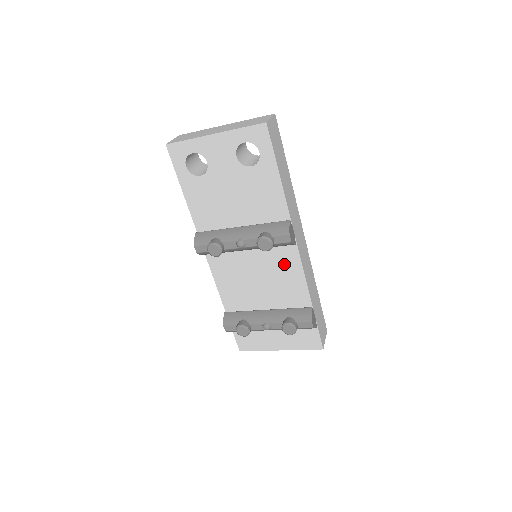
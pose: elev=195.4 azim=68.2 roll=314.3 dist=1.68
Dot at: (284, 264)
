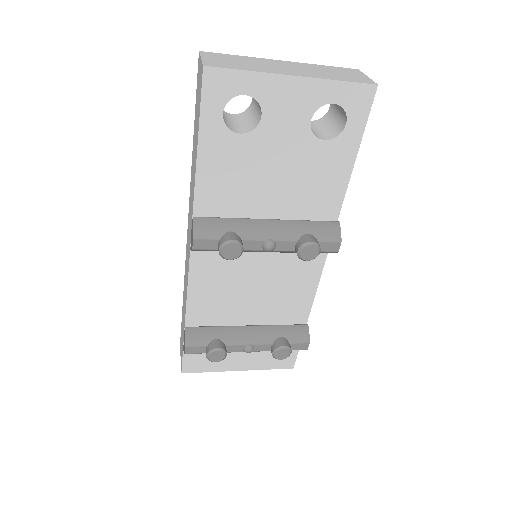
Dot at: (299, 273)
